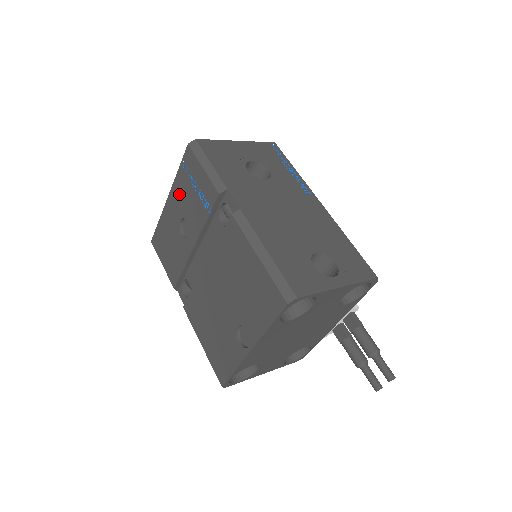
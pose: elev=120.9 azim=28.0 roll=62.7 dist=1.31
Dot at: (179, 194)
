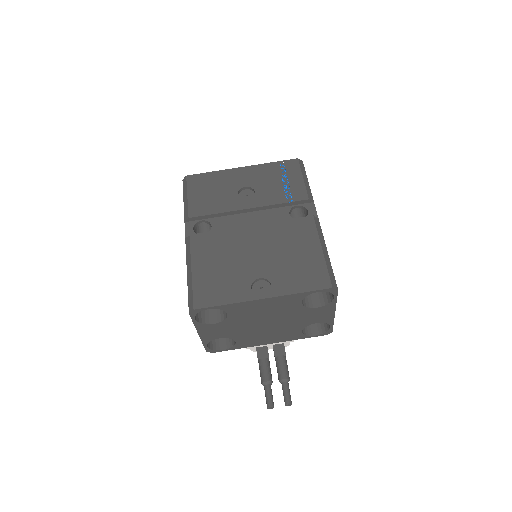
Dot at: (260, 173)
